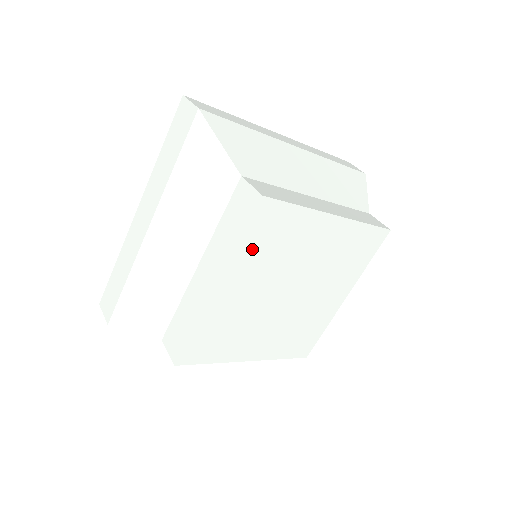
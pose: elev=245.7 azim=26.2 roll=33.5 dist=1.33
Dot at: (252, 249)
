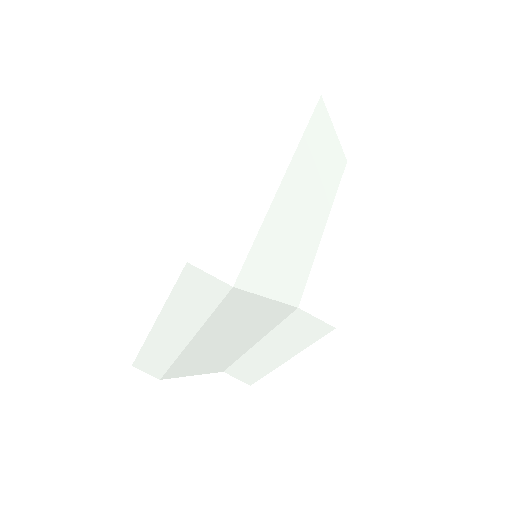
Dot at: occluded
